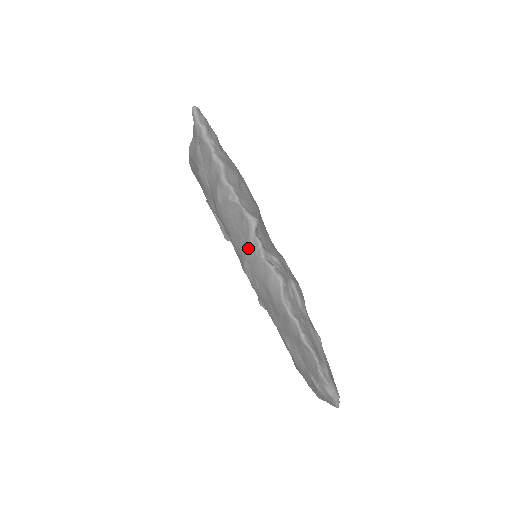
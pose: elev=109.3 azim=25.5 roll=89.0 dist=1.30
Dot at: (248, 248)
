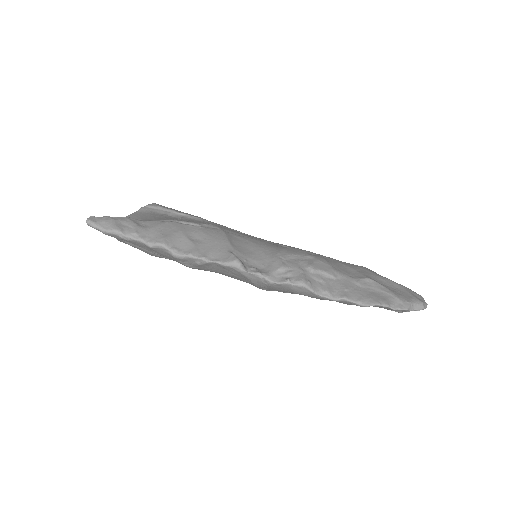
Dot at: (253, 283)
